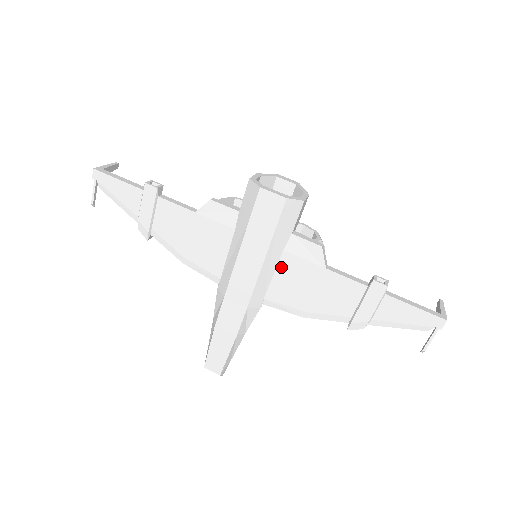
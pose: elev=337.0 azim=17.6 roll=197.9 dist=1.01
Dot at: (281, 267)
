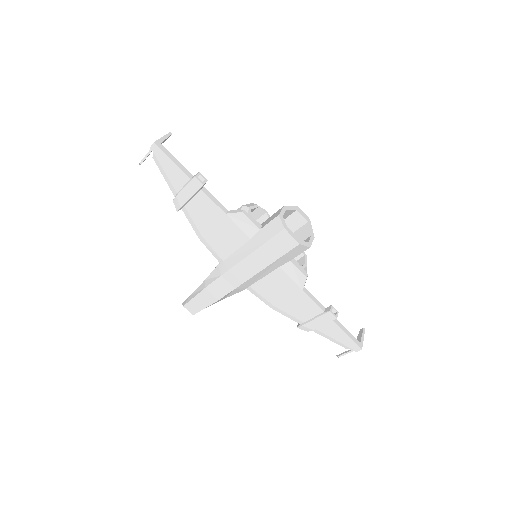
Dot at: (272, 275)
